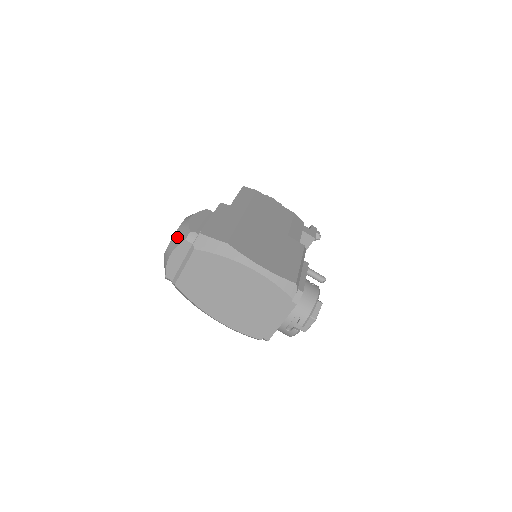
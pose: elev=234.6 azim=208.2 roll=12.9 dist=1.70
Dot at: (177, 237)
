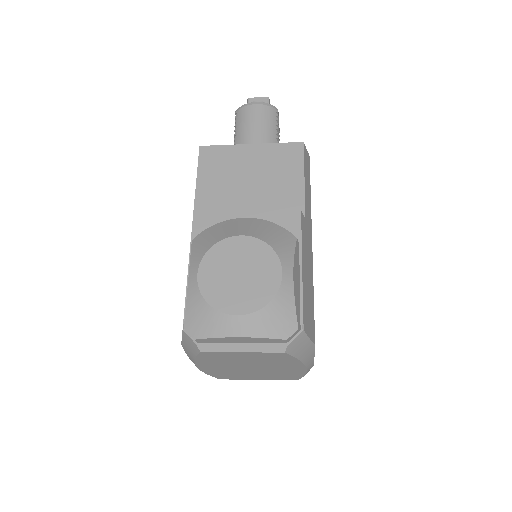
Dot at: (271, 320)
